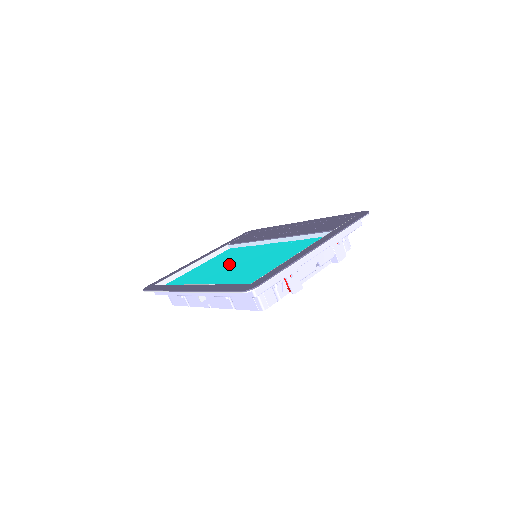
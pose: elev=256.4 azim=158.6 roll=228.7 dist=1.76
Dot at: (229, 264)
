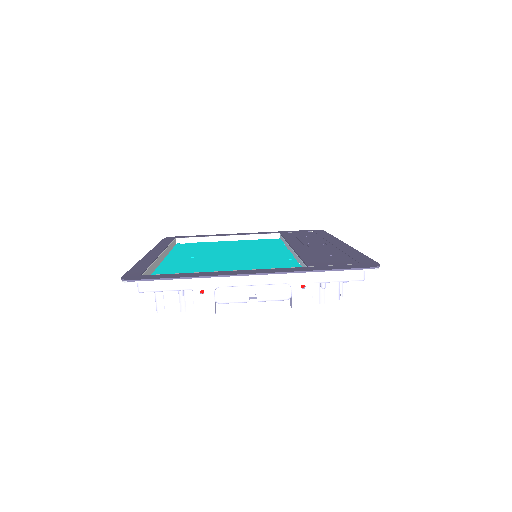
Dot at: (230, 251)
